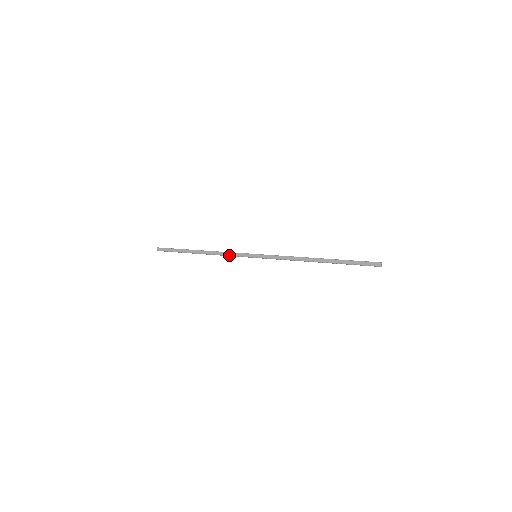
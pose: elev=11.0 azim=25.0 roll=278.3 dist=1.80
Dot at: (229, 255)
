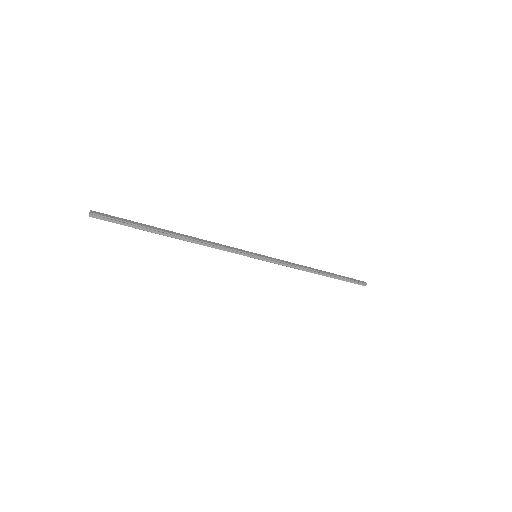
Dot at: (224, 246)
